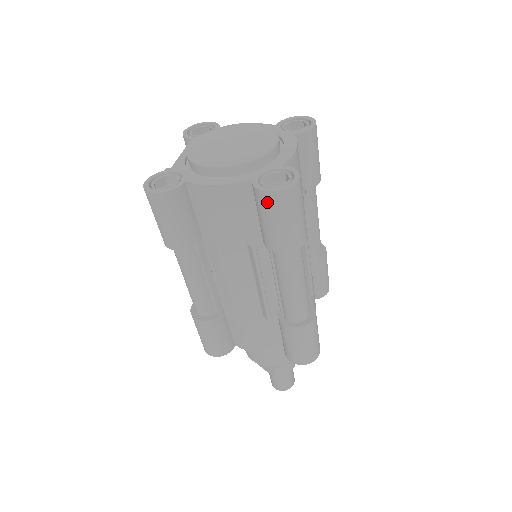
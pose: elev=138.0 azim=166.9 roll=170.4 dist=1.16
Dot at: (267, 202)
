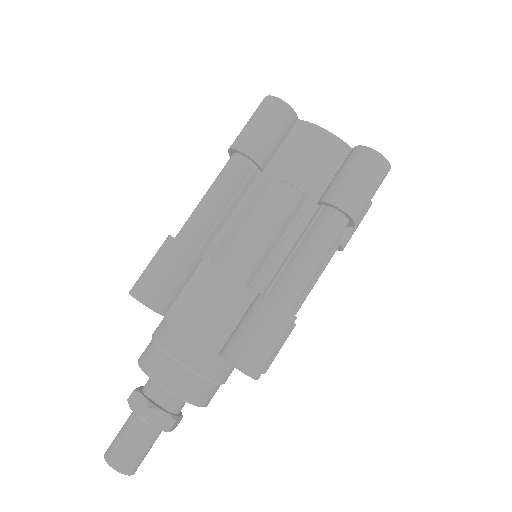
Dot at: (364, 157)
